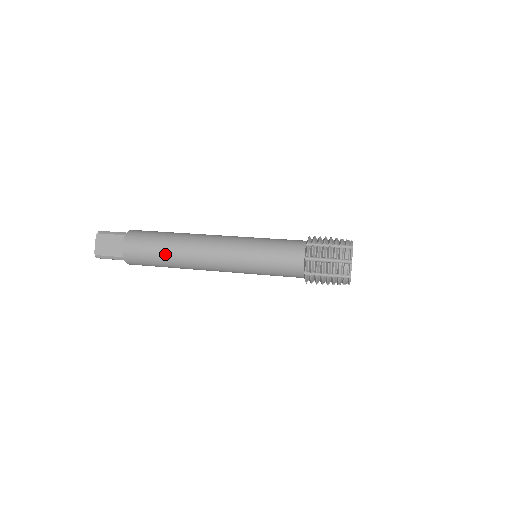
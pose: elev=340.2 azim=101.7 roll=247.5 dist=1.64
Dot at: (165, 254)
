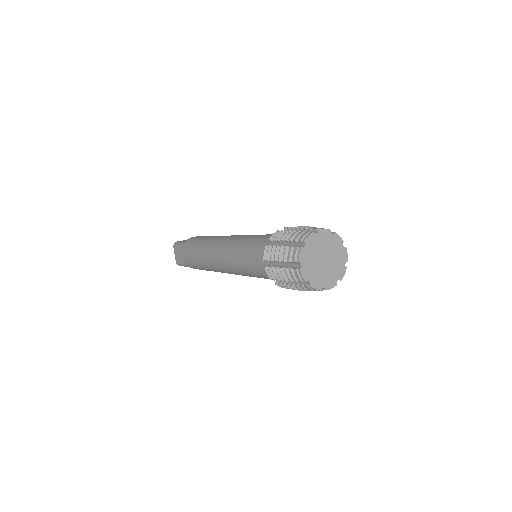
Dot at: (199, 262)
